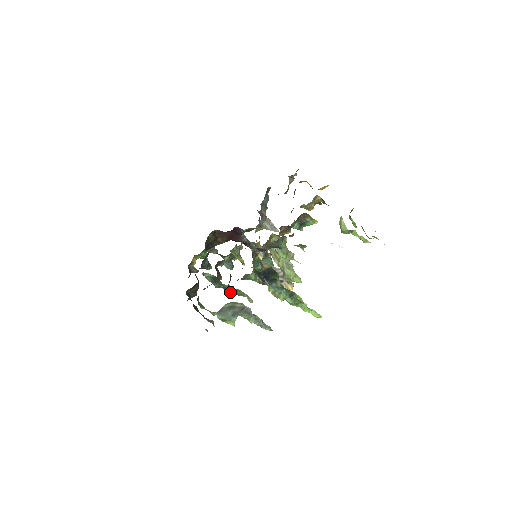
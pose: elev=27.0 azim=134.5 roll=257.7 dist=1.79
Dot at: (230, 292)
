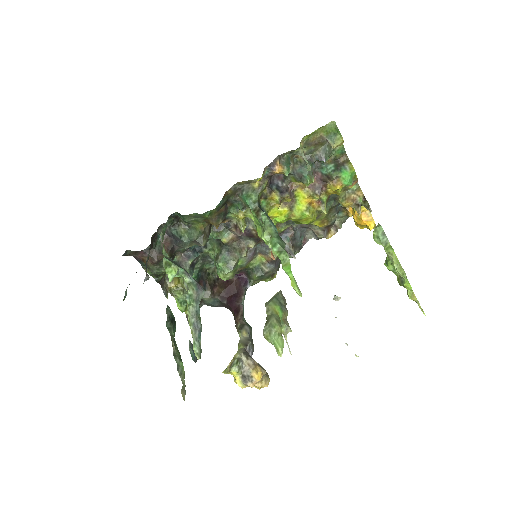
Dot at: (173, 352)
